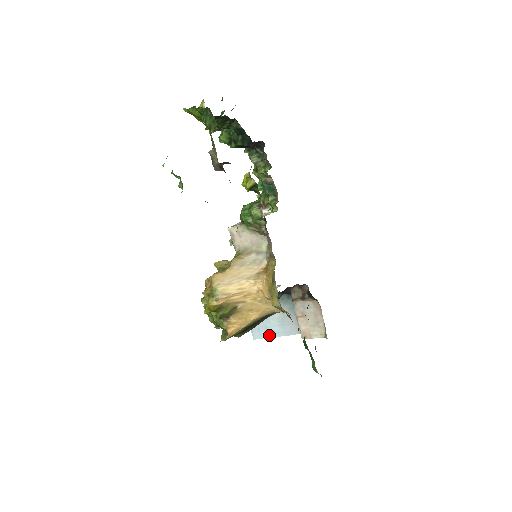
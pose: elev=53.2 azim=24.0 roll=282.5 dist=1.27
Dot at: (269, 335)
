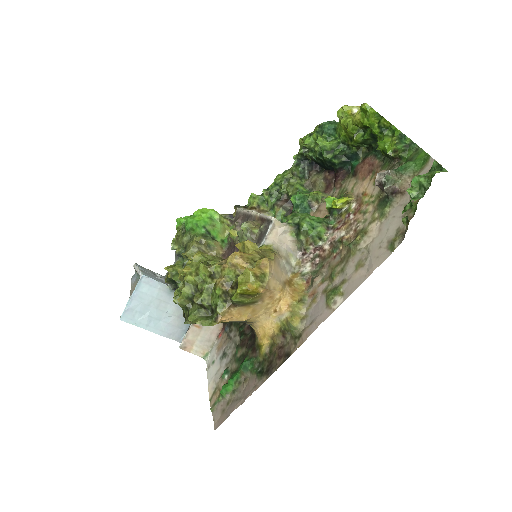
Dot at: (143, 325)
